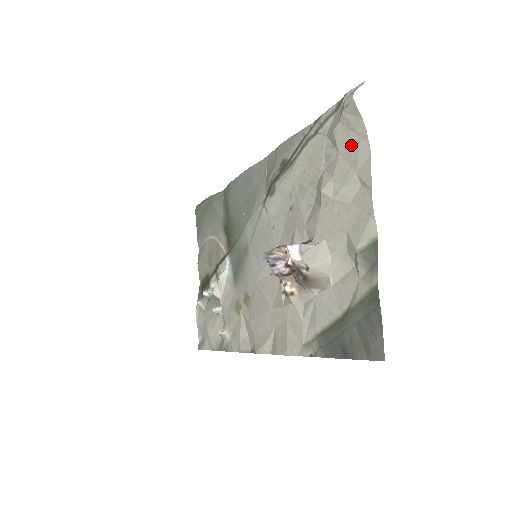
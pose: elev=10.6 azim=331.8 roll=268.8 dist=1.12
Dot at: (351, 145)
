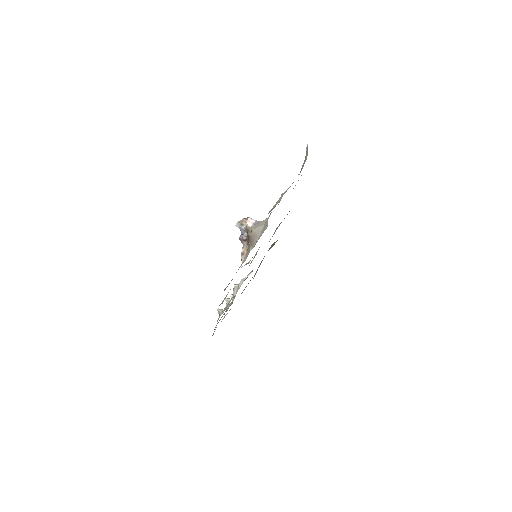
Dot at: occluded
